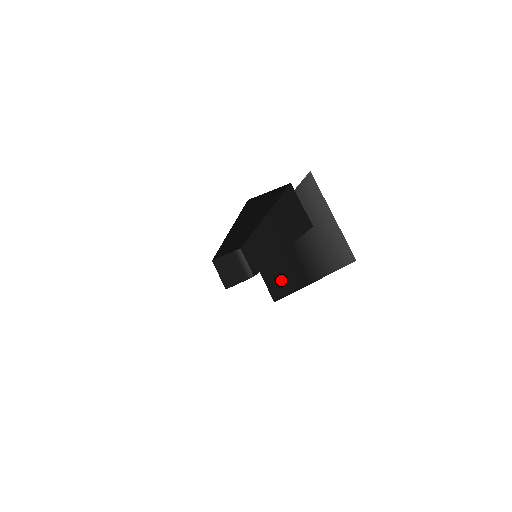
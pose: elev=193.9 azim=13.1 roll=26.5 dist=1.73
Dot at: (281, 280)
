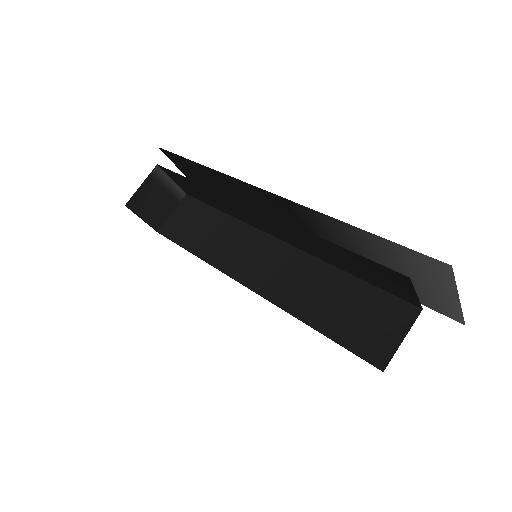
Dot at: occluded
